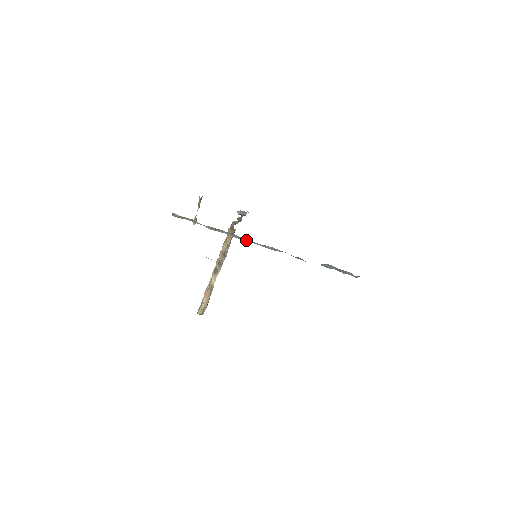
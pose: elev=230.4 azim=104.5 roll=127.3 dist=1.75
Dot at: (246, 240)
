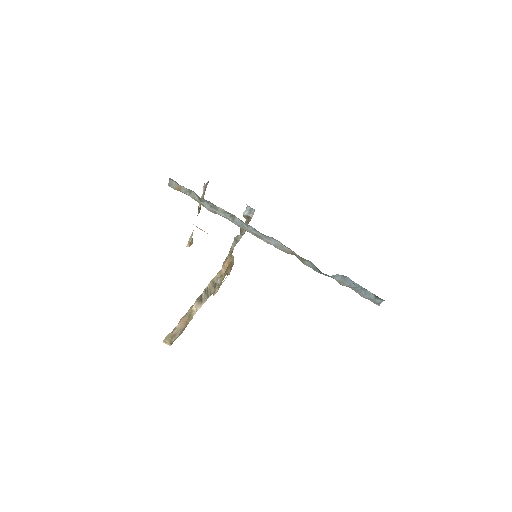
Dot at: (248, 229)
